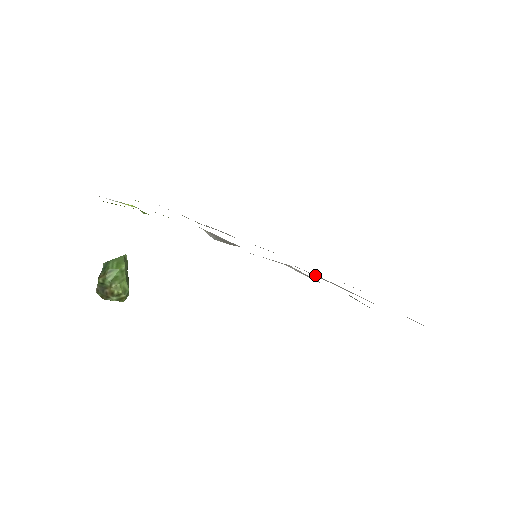
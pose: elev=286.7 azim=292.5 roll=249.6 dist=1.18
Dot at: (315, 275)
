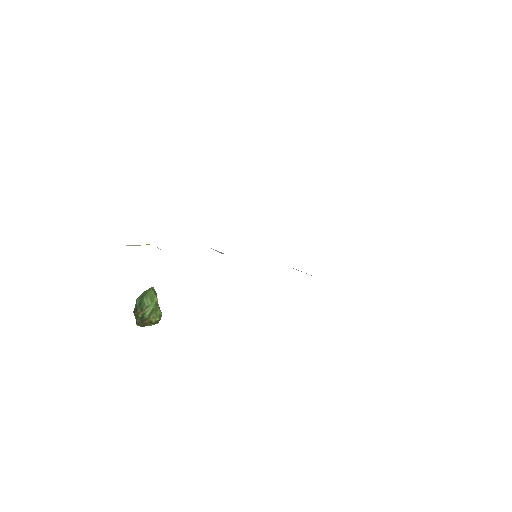
Dot at: occluded
